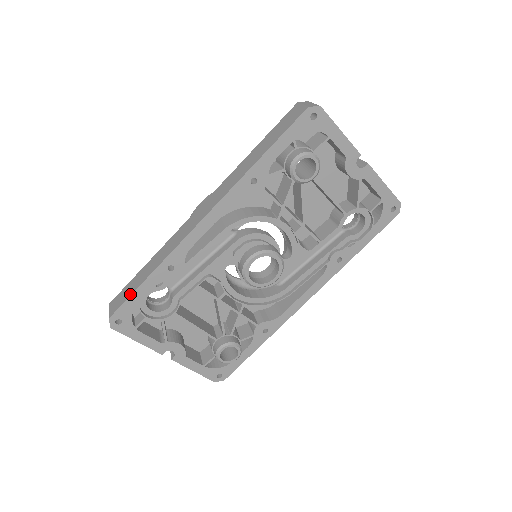
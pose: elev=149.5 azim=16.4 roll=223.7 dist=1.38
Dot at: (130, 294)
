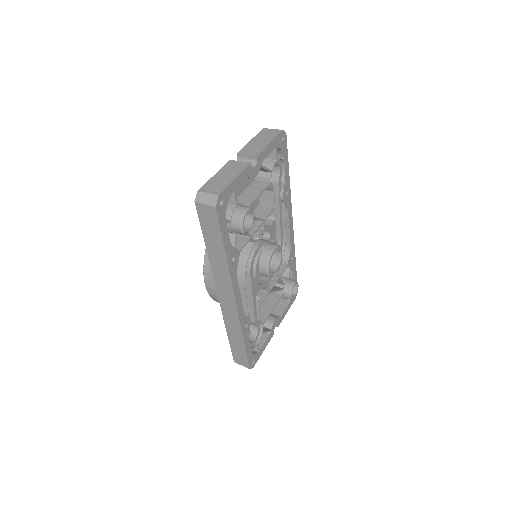
Dot at: (245, 354)
